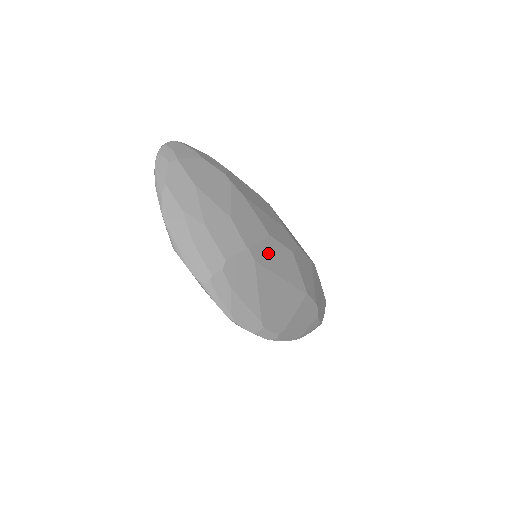
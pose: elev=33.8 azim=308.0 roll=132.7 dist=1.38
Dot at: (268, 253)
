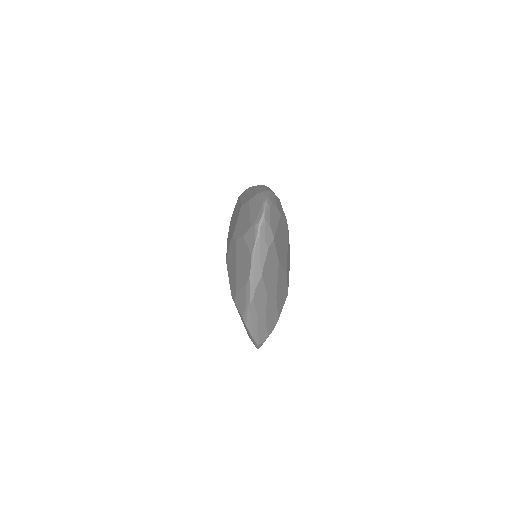
Dot at: occluded
